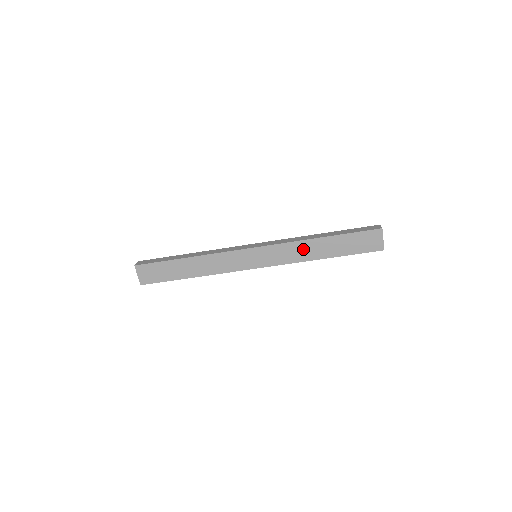
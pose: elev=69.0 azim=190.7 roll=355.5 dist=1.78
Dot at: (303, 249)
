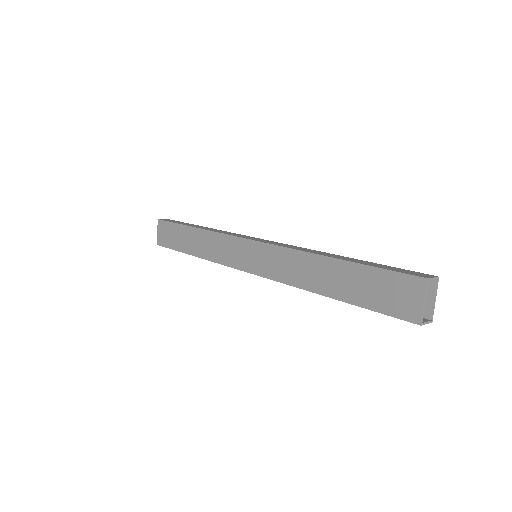
Dot at: (303, 267)
